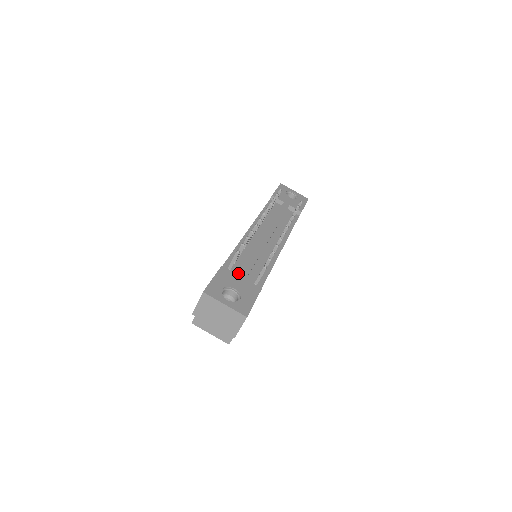
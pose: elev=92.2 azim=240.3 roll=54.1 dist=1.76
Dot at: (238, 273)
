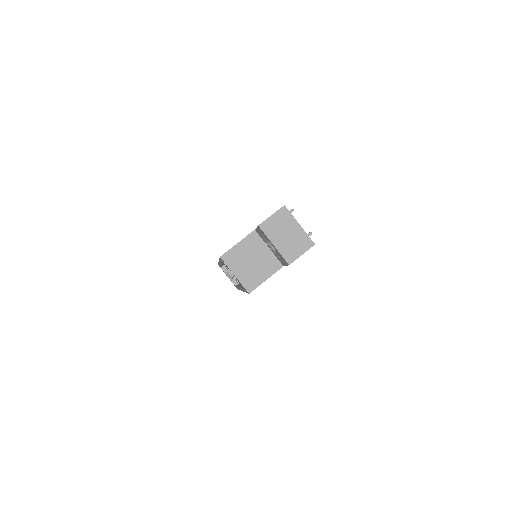
Dot at: occluded
